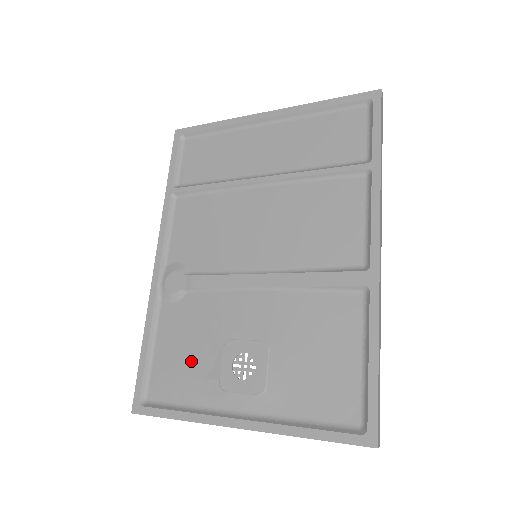
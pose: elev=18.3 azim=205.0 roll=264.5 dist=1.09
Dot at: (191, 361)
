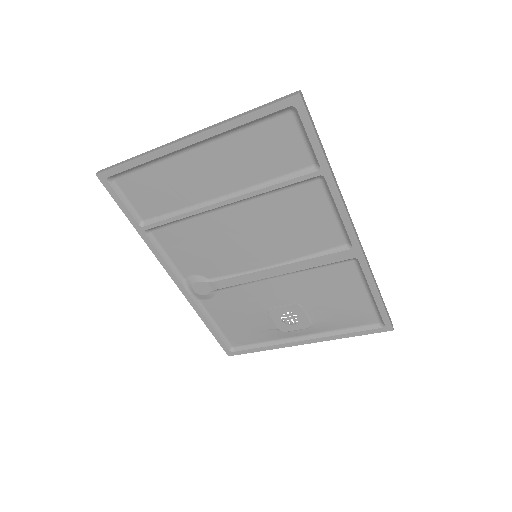
Dot at: (250, 324)
